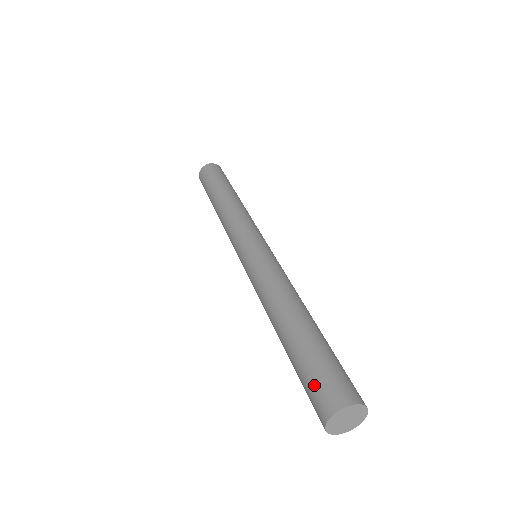
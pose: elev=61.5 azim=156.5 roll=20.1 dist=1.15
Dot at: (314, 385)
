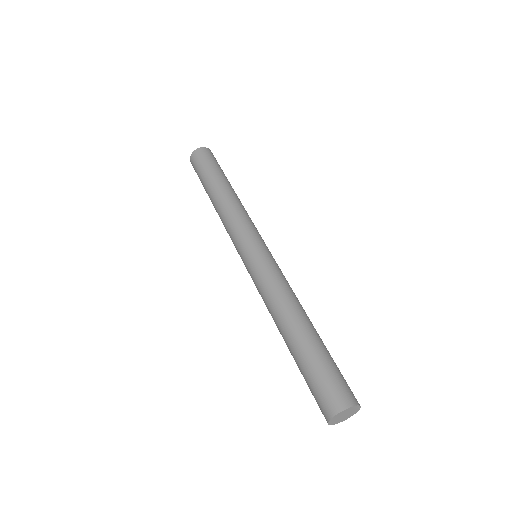
Dot at: (332, 381)
